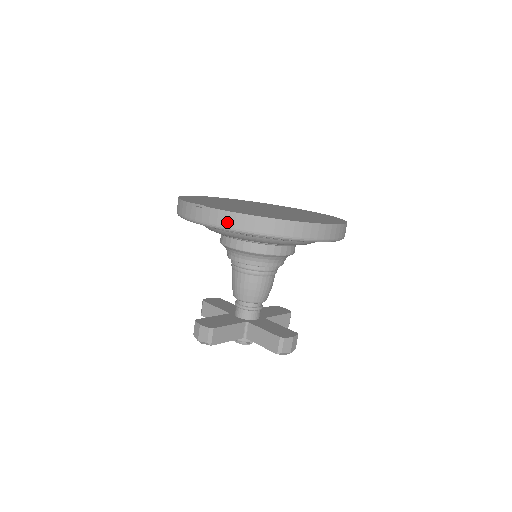
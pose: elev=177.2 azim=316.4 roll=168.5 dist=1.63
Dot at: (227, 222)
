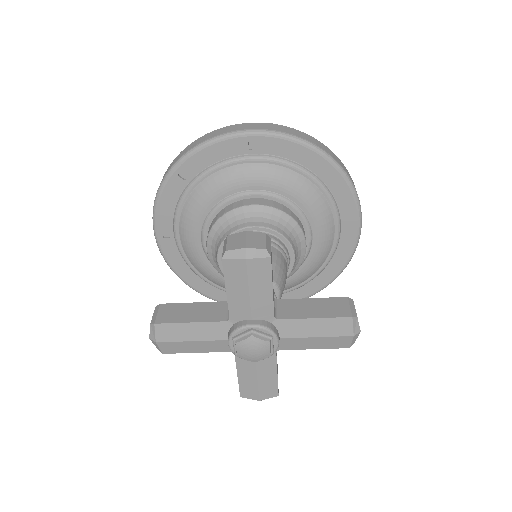
Dot at: occluded
